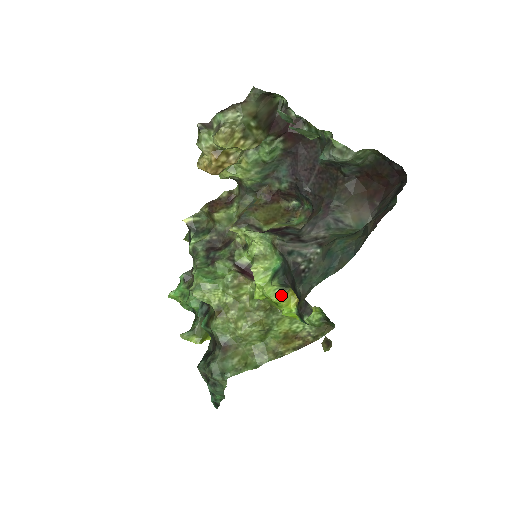
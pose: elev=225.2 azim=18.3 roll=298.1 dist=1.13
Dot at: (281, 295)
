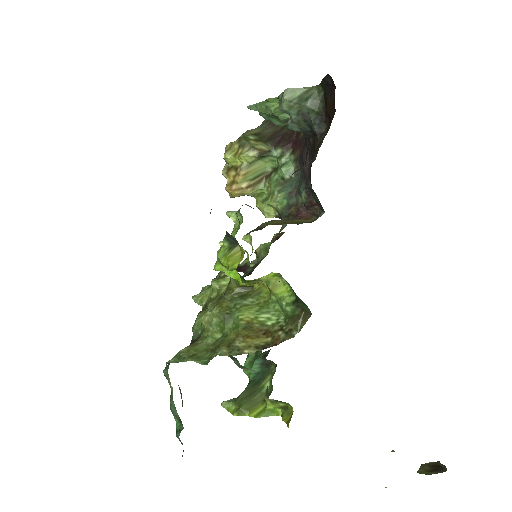
Dot at: (228, 253)
